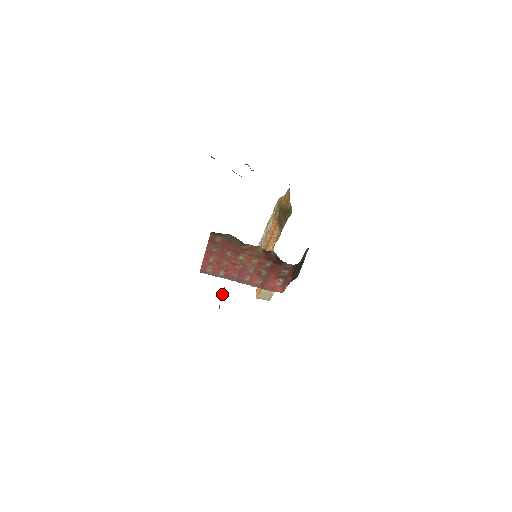
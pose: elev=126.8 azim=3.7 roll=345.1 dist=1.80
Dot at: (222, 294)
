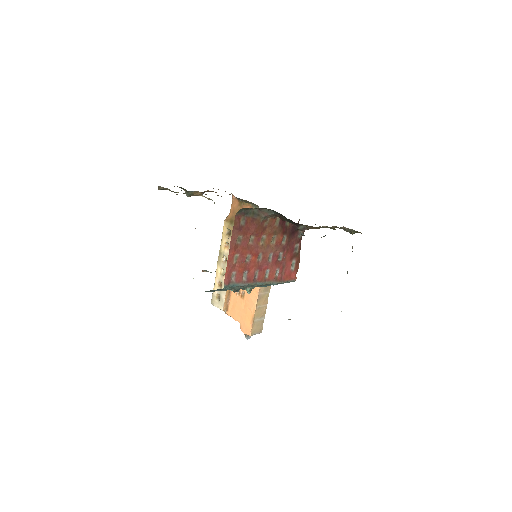
Dot at: occluded
